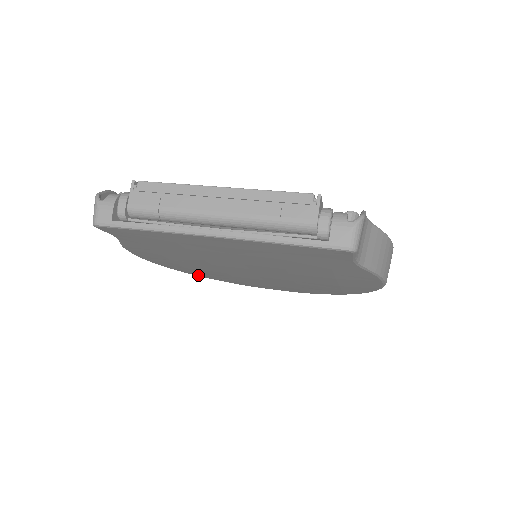
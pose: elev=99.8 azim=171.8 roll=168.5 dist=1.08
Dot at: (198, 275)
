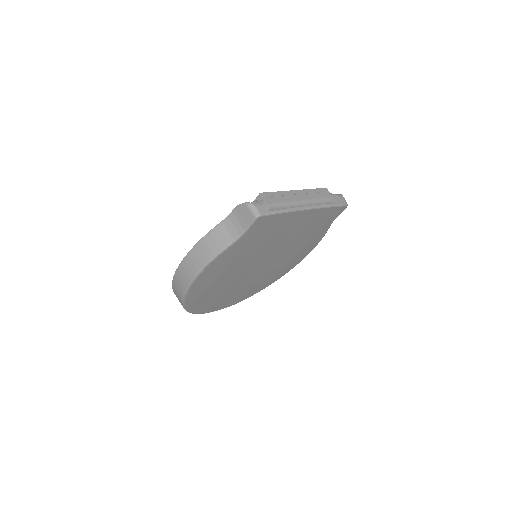
Dot at: (190, 305)
